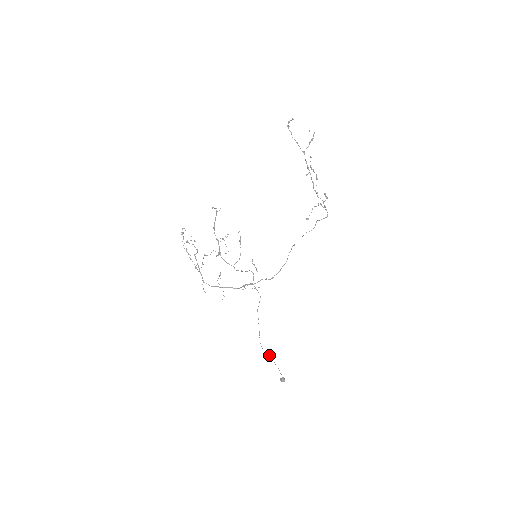
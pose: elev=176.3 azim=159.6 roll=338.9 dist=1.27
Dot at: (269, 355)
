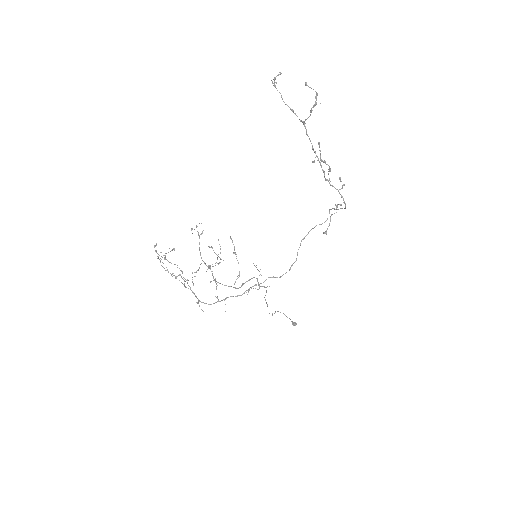
Dot at: (278, 311)
